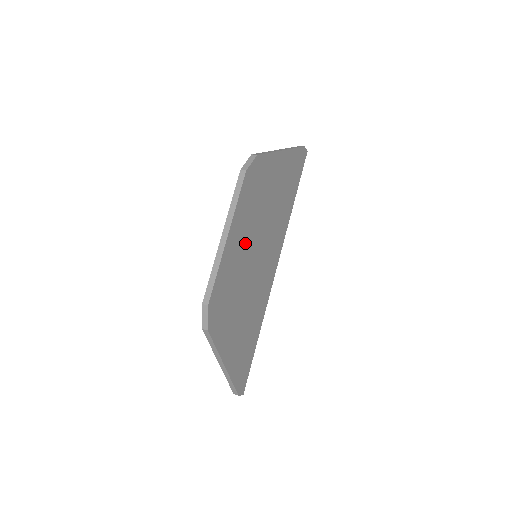
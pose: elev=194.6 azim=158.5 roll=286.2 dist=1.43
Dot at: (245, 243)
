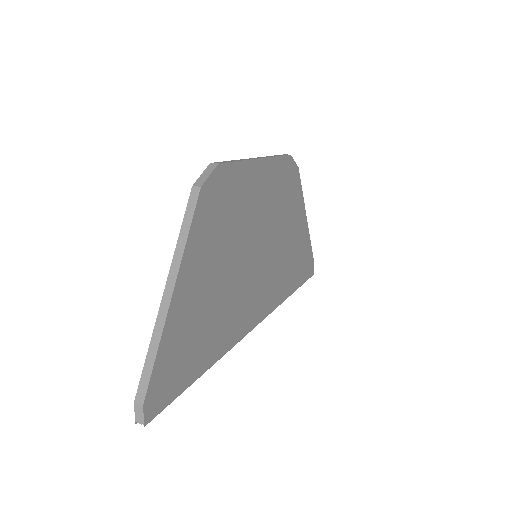
Dot at: (262, 208)
